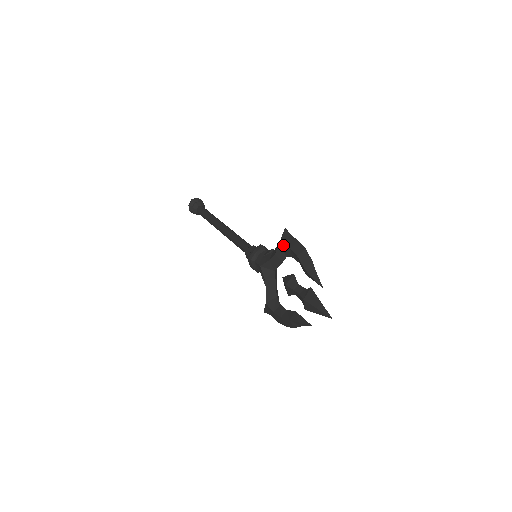
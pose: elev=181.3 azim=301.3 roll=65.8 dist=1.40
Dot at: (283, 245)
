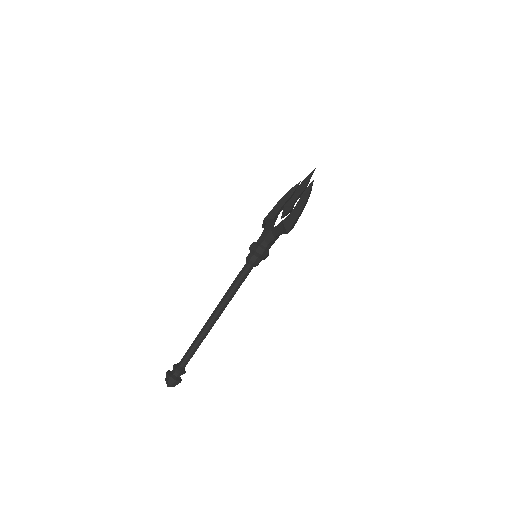
Dot at: (266, 216)
